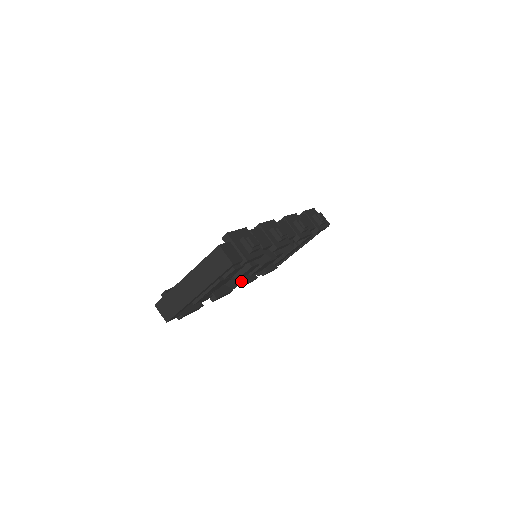
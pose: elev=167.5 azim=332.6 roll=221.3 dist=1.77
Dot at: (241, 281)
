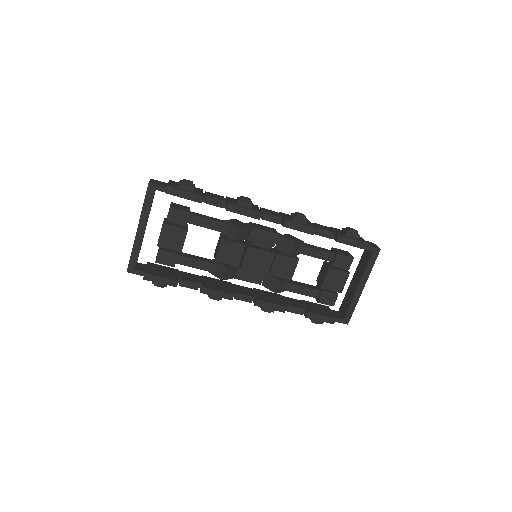
Dot at: (225, 267)
